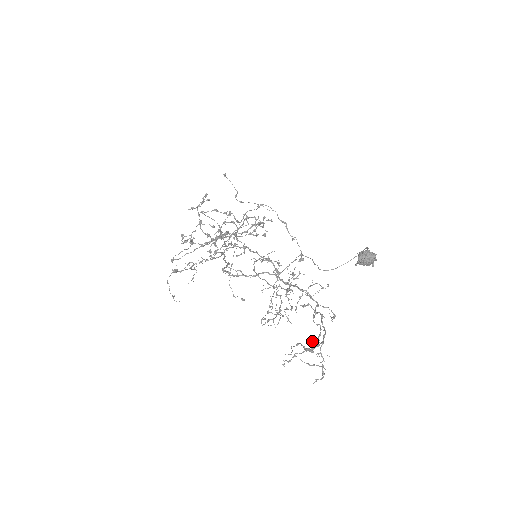
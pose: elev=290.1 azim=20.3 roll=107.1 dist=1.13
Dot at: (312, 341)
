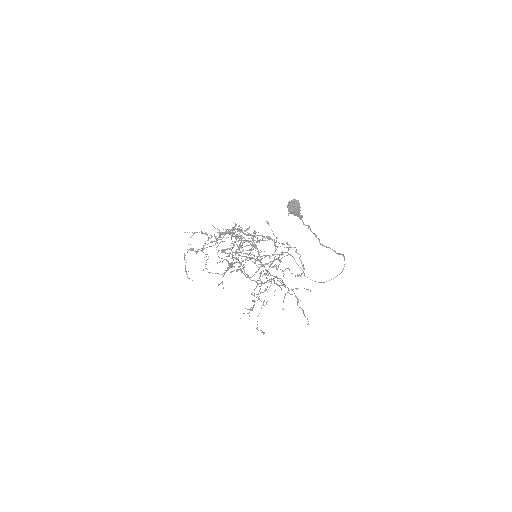
Dot at: (243, 269)
